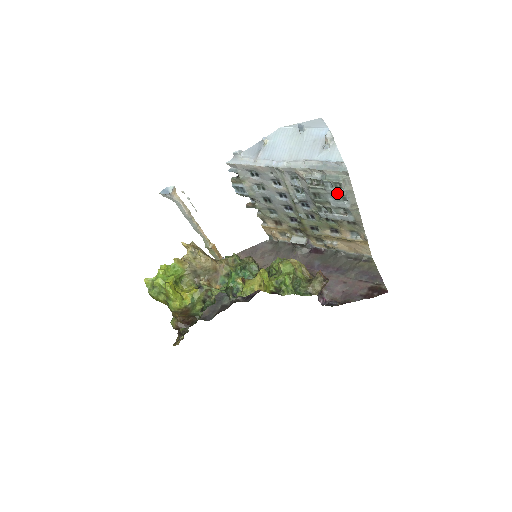
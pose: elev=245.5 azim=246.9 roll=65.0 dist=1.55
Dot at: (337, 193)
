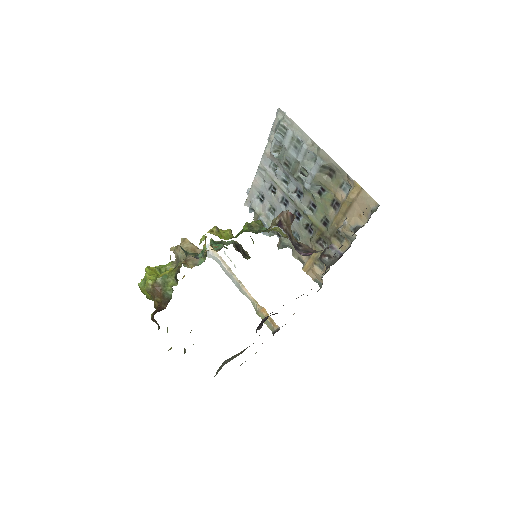
Dot at: (290, 140)
